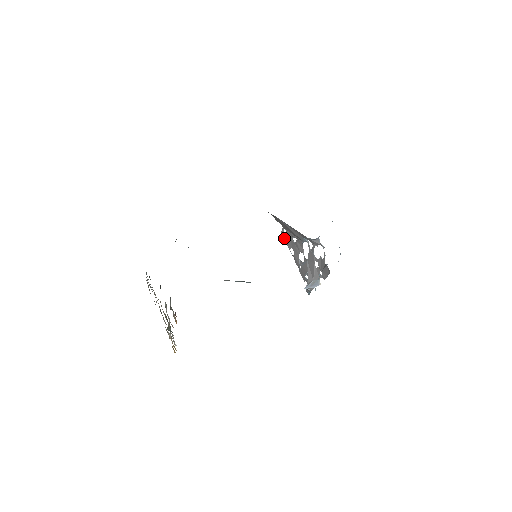
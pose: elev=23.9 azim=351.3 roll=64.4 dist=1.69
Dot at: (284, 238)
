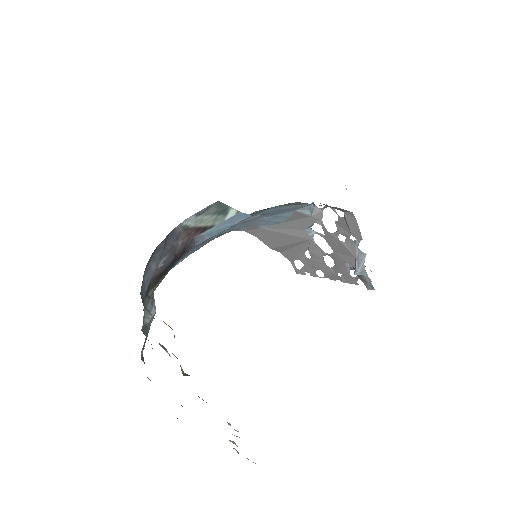
Dot at: (302, 273)
